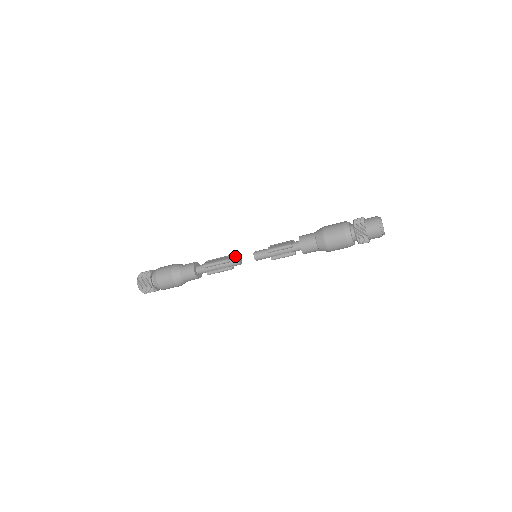
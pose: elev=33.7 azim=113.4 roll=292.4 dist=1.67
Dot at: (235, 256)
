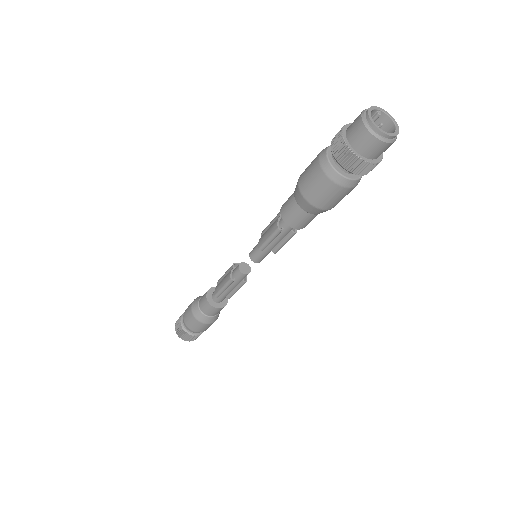
Dot at: (235, 268)
